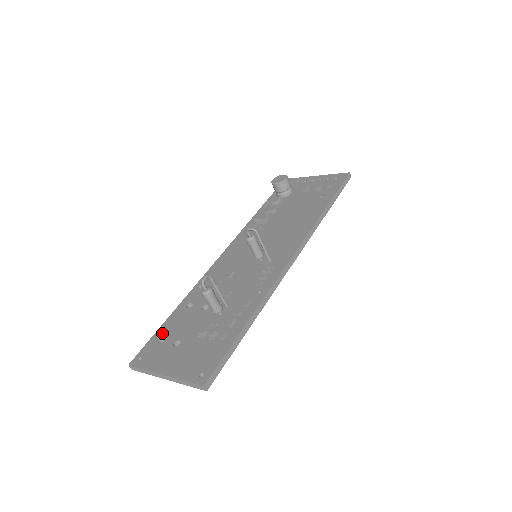
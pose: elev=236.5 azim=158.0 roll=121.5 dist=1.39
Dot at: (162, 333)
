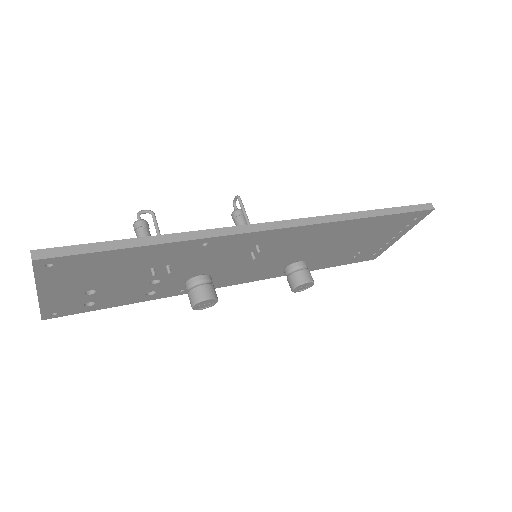
Dot at: occluded
